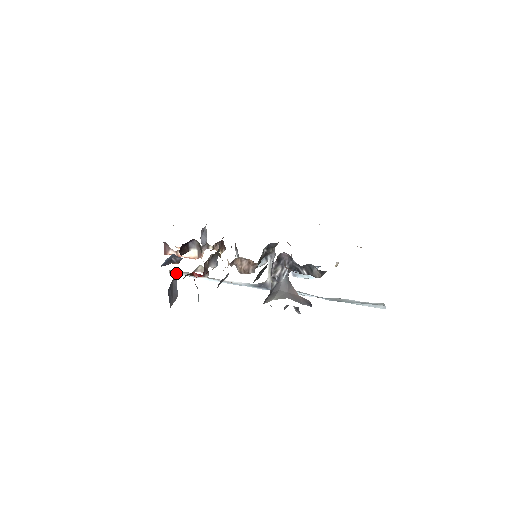
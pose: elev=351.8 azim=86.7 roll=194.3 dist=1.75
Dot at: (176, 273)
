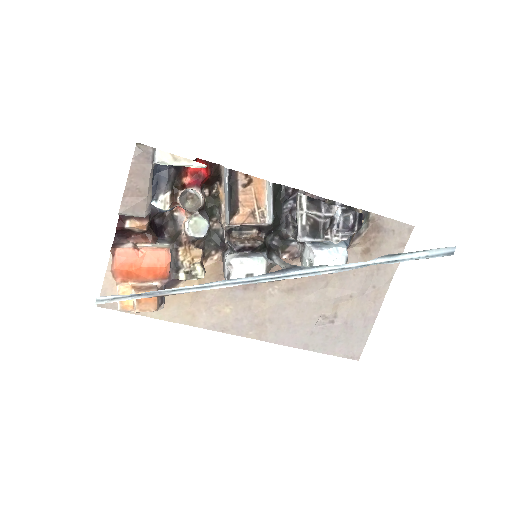
Dot at: (113, 296)
